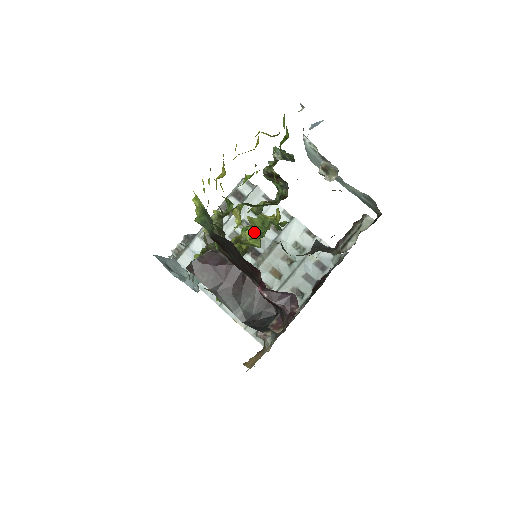
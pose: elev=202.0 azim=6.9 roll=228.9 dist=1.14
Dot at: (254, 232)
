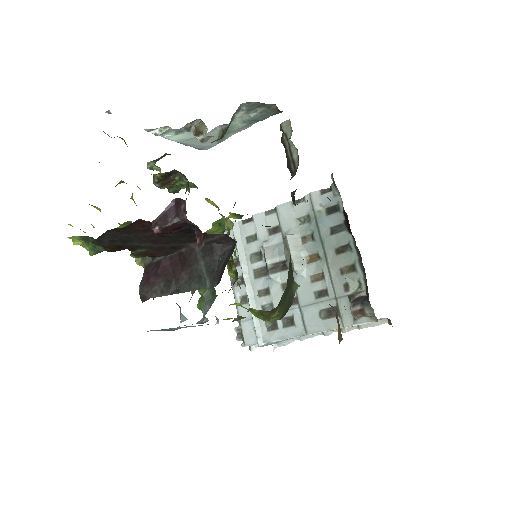
Dot at: occluded
